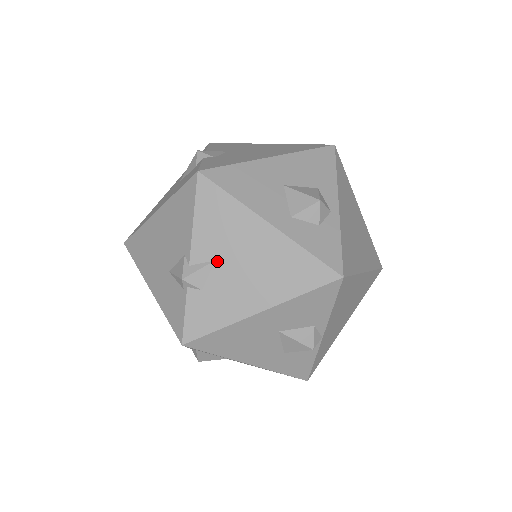
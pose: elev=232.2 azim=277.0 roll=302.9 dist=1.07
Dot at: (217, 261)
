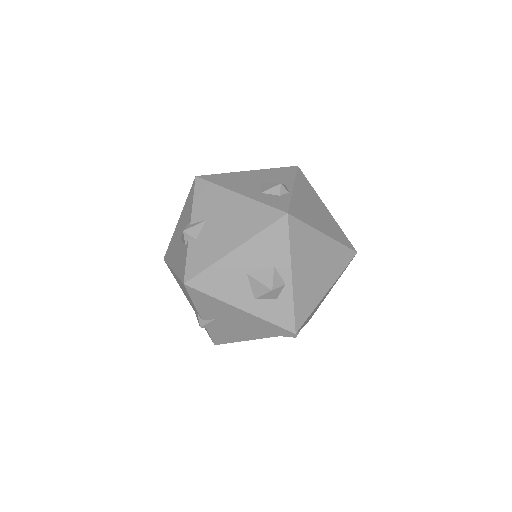
Dot at: (217, 320)
